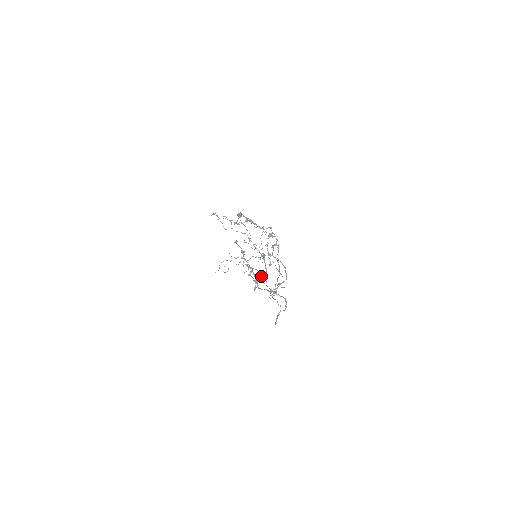
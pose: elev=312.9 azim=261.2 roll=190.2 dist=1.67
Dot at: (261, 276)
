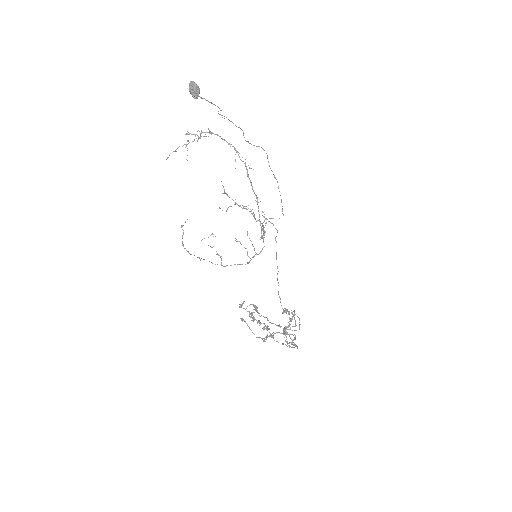
Dot at: (254, 217)
